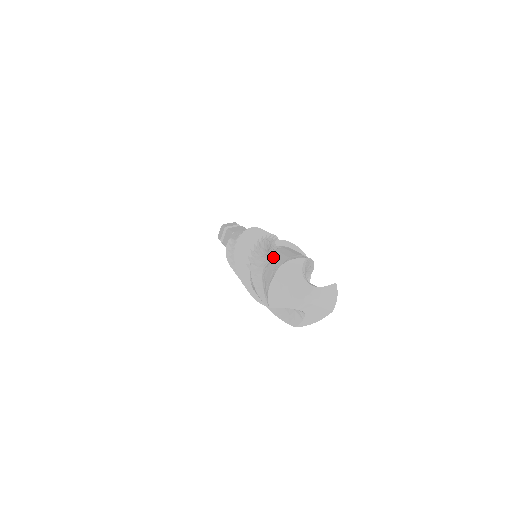
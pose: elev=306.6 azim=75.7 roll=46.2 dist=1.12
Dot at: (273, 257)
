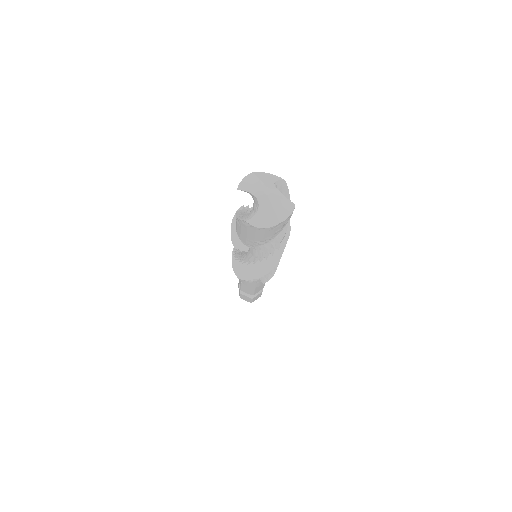
Dot at: occluded
